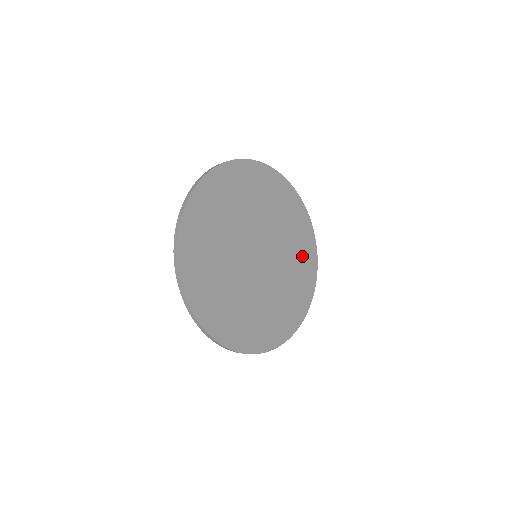
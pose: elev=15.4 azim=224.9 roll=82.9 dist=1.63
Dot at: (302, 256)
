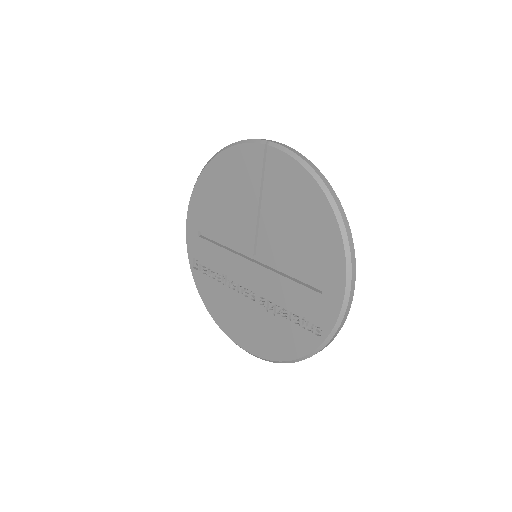
Dot at: occluded
